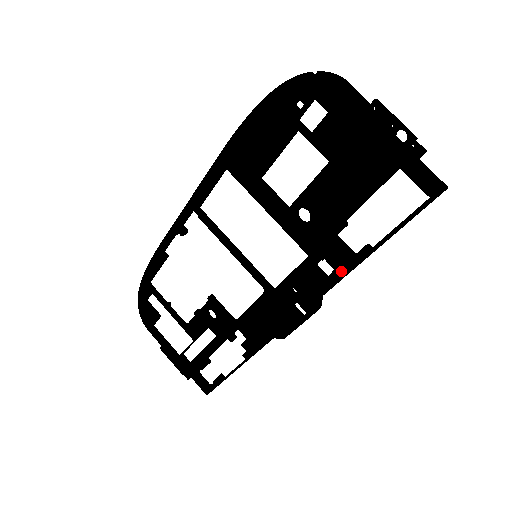
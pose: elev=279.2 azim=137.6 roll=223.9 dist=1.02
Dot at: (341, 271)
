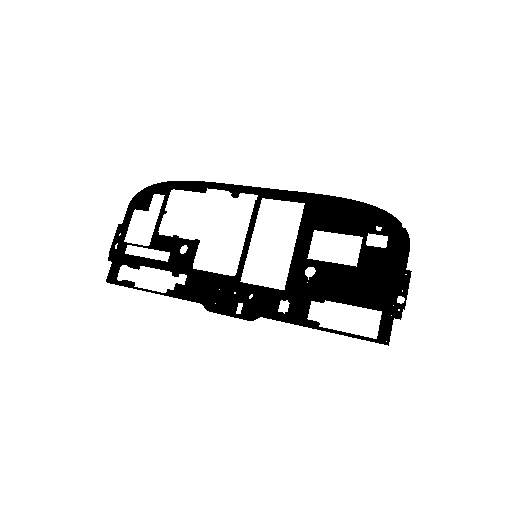
Dot at: (290, 317)
